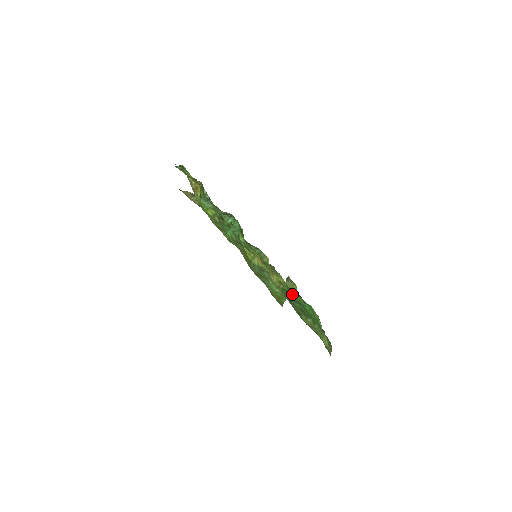
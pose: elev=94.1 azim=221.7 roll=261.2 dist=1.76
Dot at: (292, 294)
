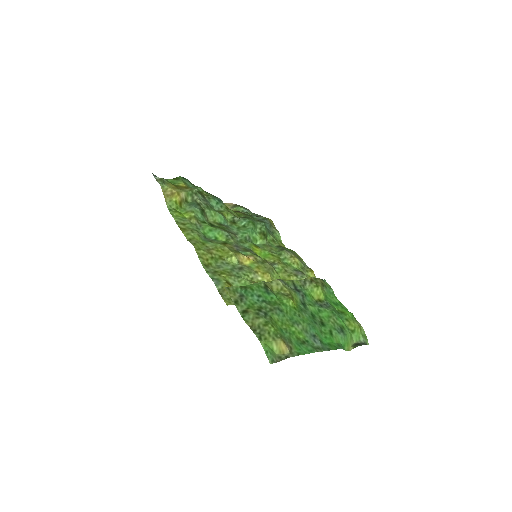
Dot at: (265, 293)
